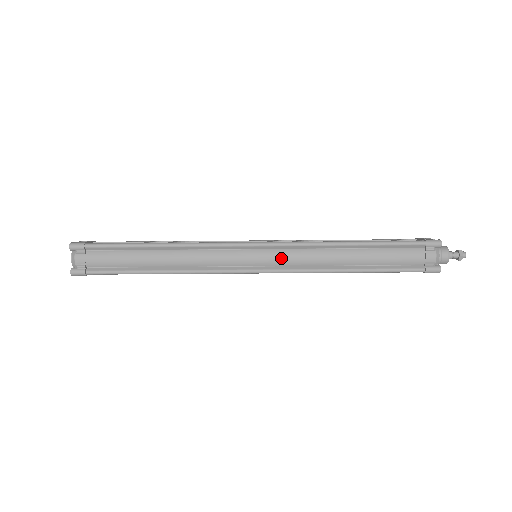
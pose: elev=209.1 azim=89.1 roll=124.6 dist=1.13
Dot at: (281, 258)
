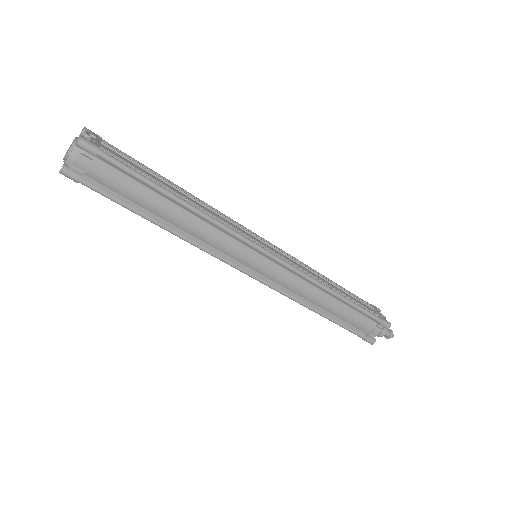
Dot at: (279, 276)
